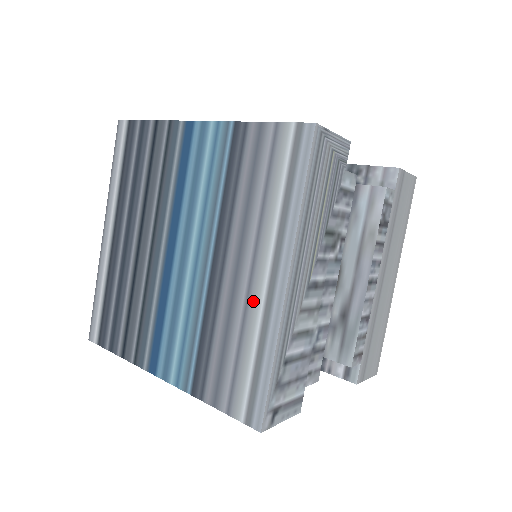
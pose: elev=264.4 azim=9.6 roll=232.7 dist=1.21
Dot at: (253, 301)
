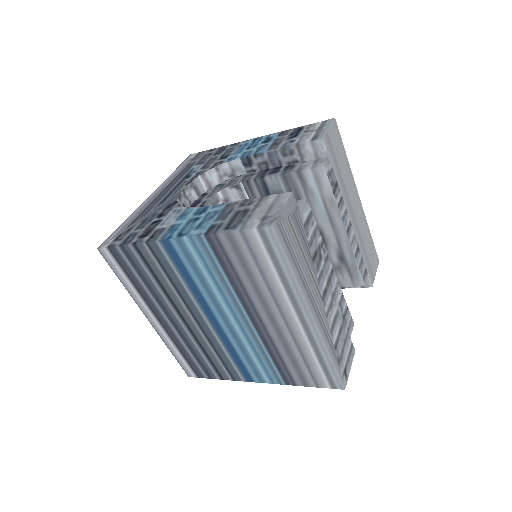
Dot at: (296, 332)
